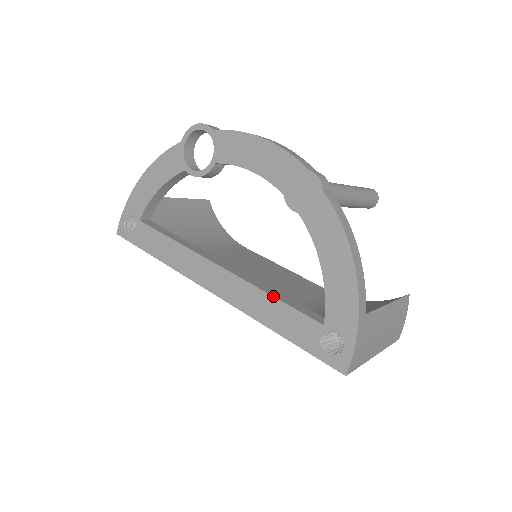
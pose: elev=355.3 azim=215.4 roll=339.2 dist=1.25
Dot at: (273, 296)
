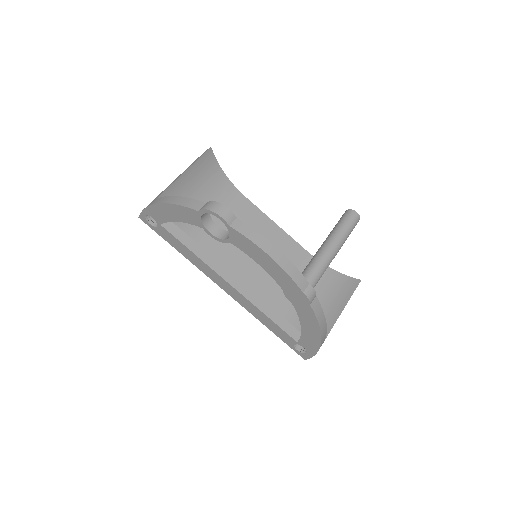
Dot at: (268, 317)
